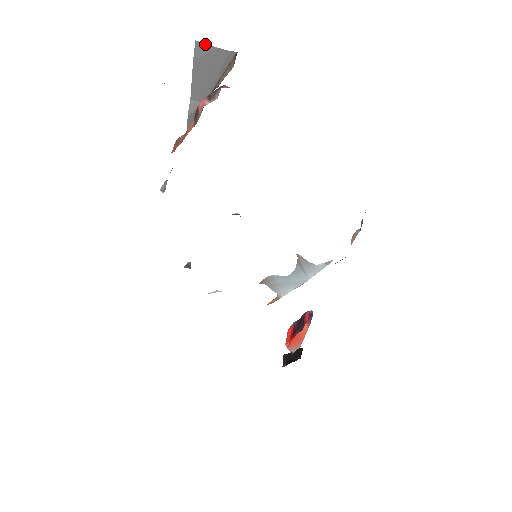
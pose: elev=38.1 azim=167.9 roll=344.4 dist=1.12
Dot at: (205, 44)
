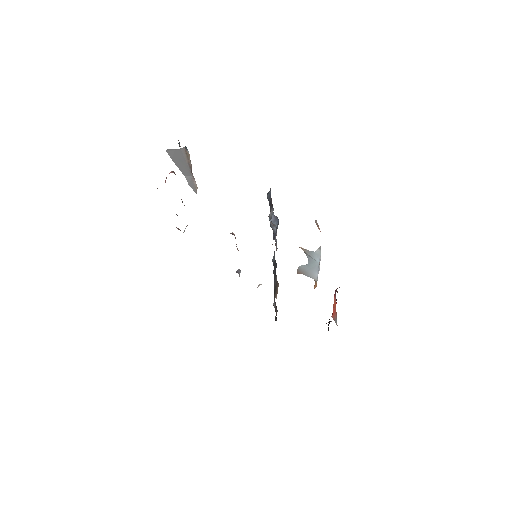
Dot at: (170, 150)
